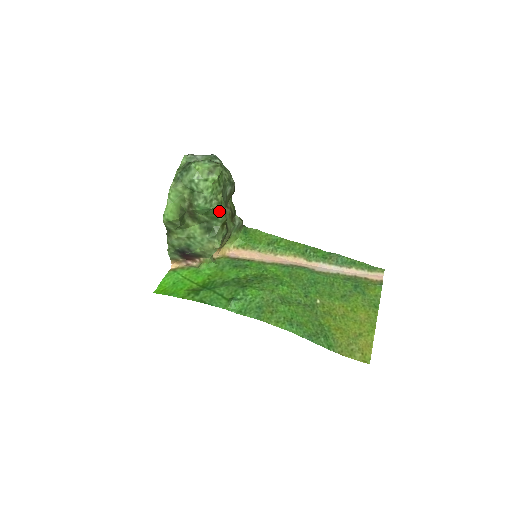
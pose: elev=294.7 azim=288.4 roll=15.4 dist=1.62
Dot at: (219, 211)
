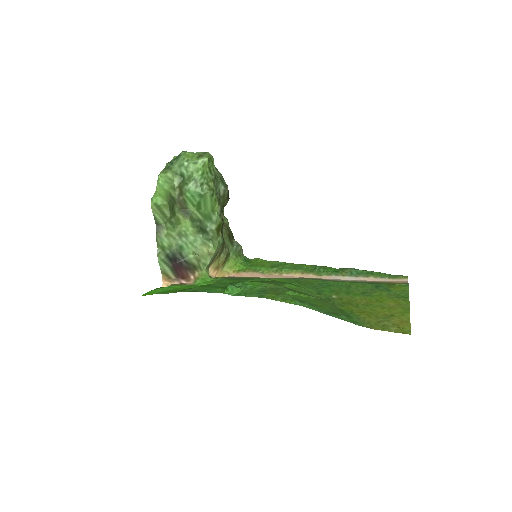
Dot at: (212, 204)
